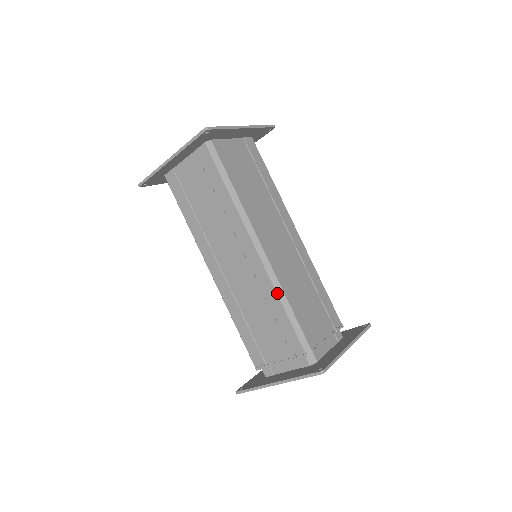
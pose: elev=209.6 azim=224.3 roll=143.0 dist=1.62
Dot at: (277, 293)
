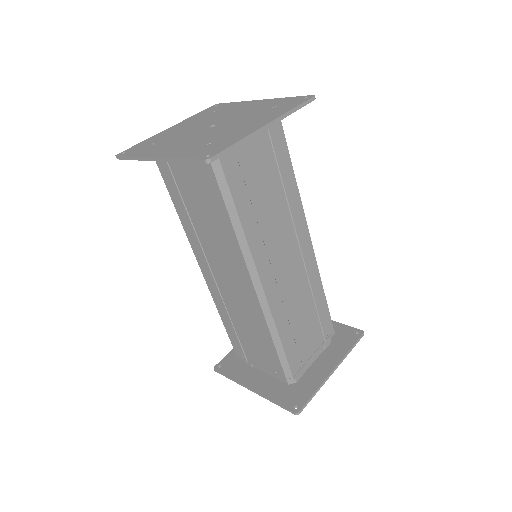
Dot at: (269, 328)
